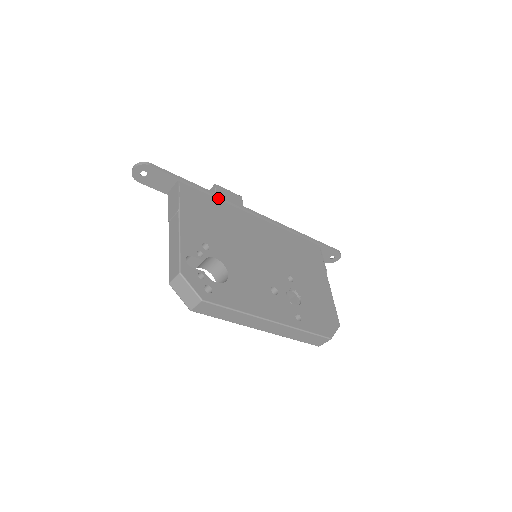
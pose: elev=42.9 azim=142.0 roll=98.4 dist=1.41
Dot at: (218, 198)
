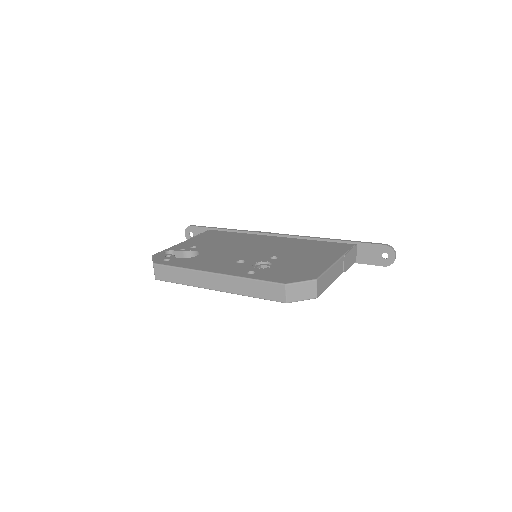
Dot at: (240, 232)
